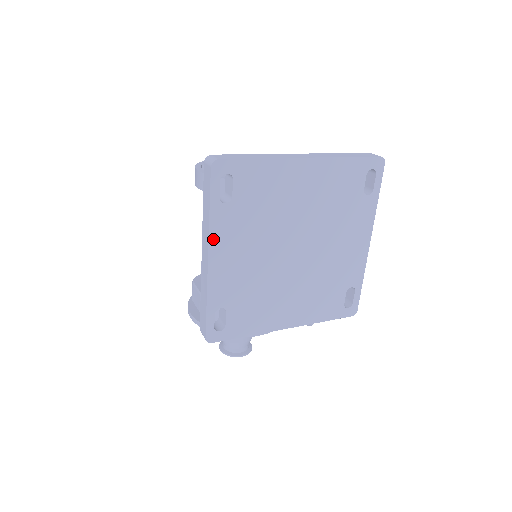
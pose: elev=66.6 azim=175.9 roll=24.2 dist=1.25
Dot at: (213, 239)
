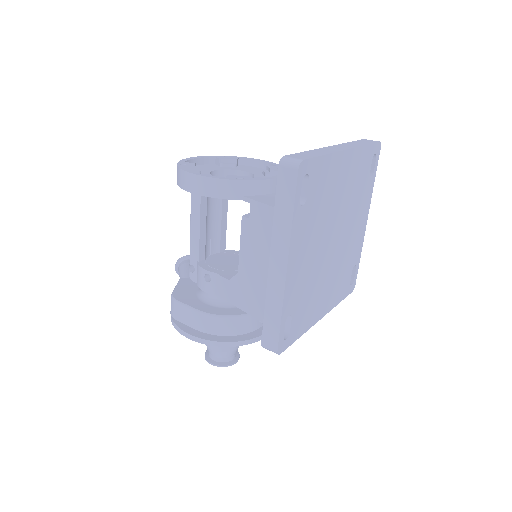
Dot at: (292, 245)
